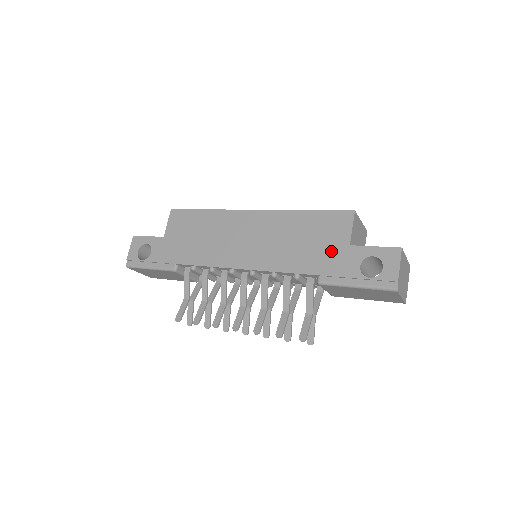
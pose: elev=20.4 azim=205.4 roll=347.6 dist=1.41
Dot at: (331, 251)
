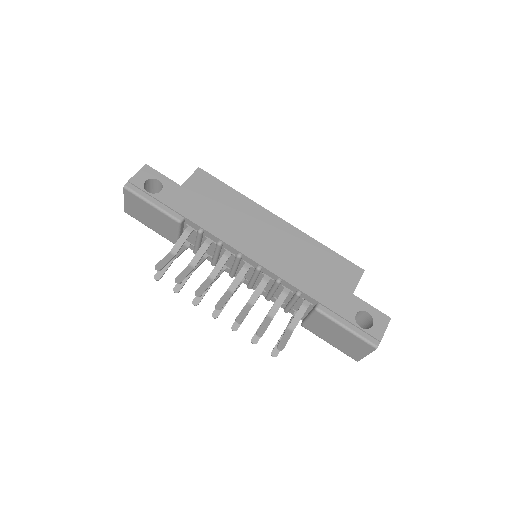
Dot at: (337, 290)
